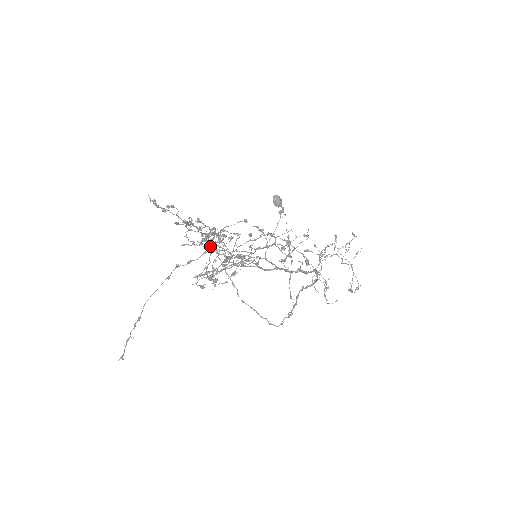
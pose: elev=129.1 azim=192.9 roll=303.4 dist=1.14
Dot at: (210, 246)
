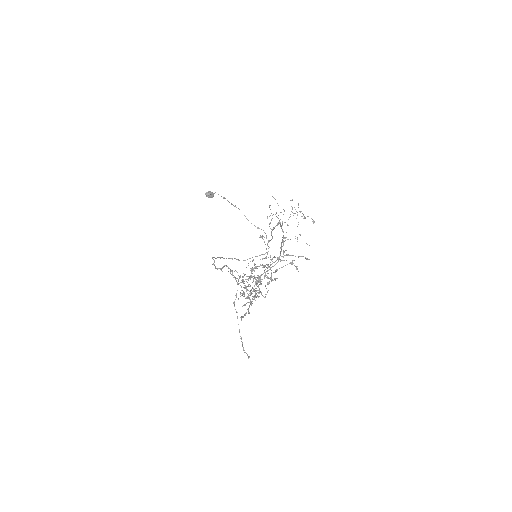
Dot at: (255, 291)
